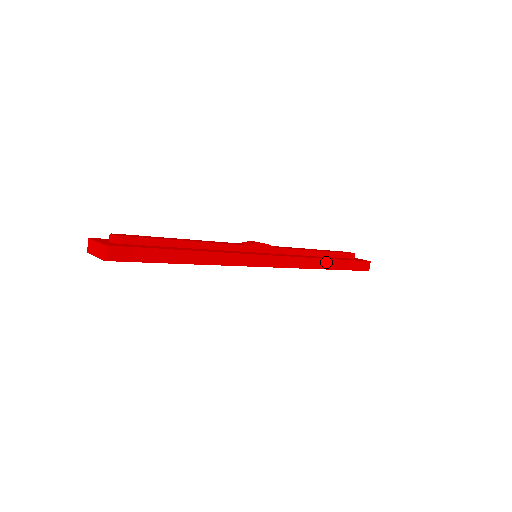
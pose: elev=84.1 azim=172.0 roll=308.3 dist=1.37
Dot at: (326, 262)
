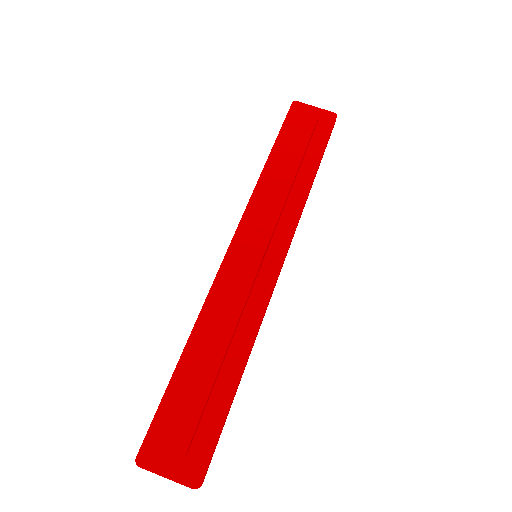
Dot at: (312, 183)
